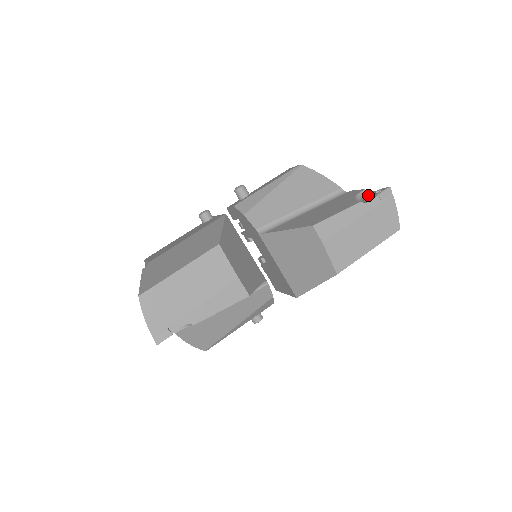
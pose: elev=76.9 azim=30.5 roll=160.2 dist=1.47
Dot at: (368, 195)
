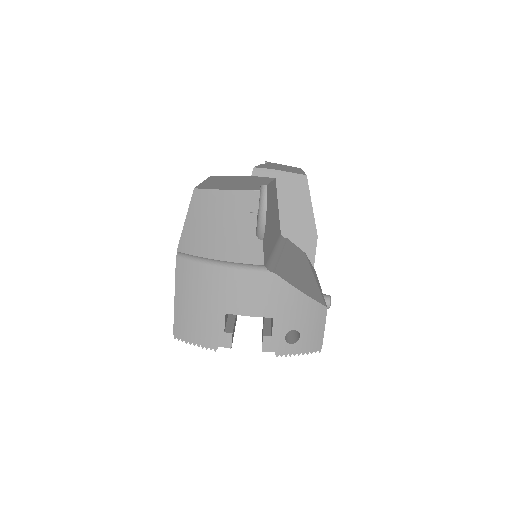
Dot at: occluded
